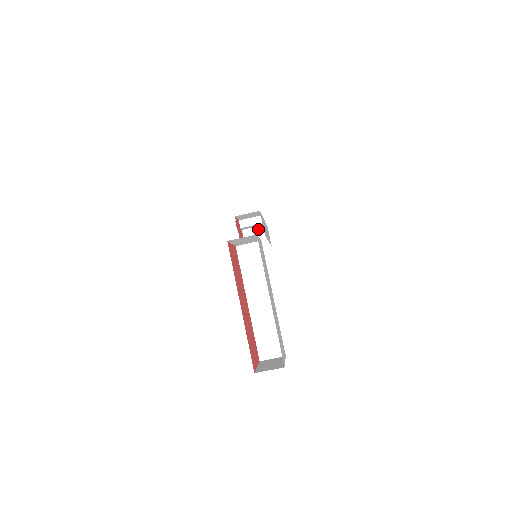
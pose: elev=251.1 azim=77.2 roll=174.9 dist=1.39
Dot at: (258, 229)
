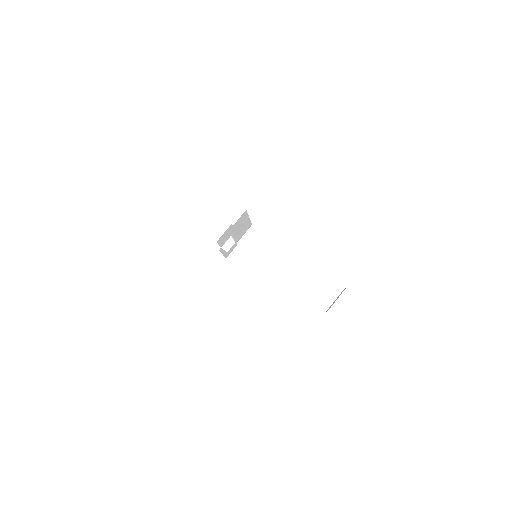
Dot at: occluded
